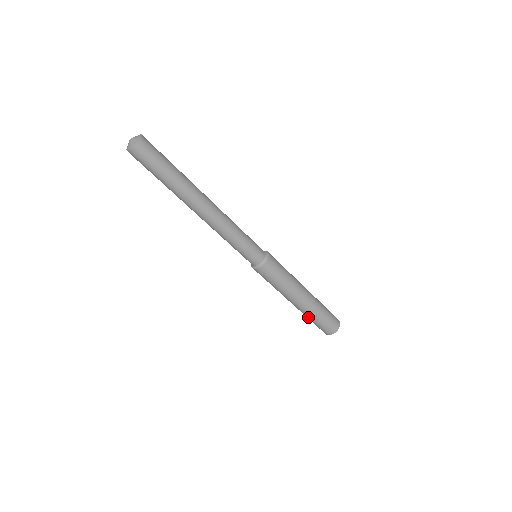
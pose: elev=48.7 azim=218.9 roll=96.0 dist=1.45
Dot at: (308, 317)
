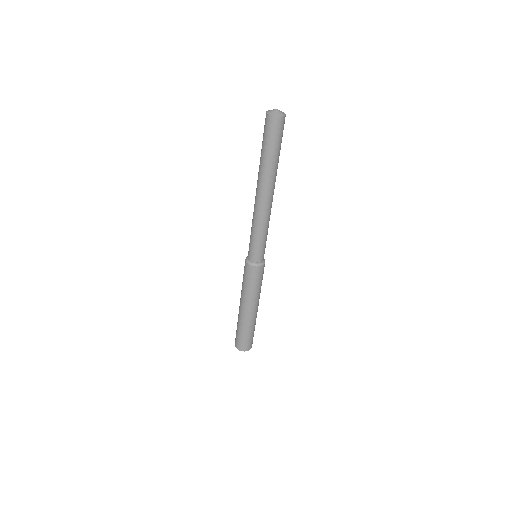
Dot at: (245, 328)
